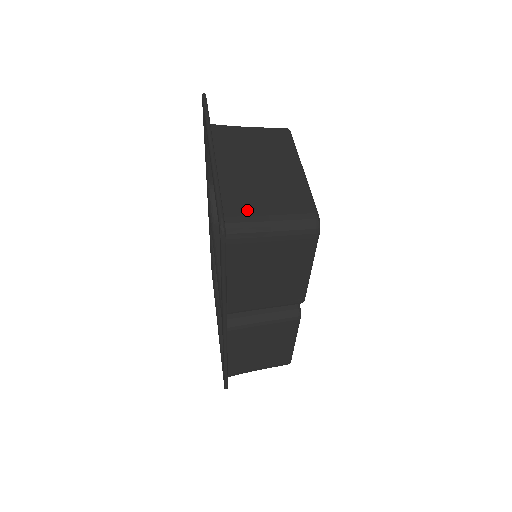
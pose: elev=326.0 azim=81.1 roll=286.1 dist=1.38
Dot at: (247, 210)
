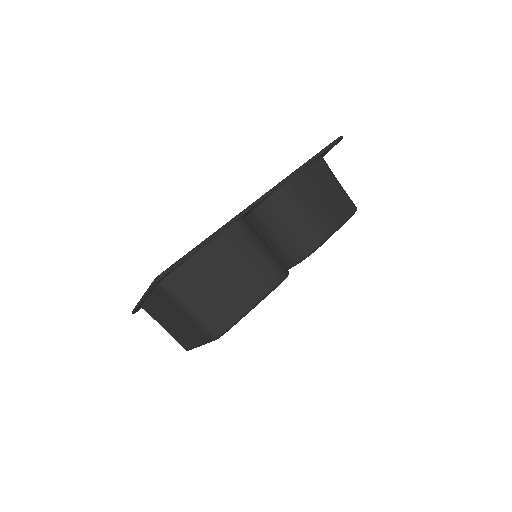
Dot at: (154, 318)
